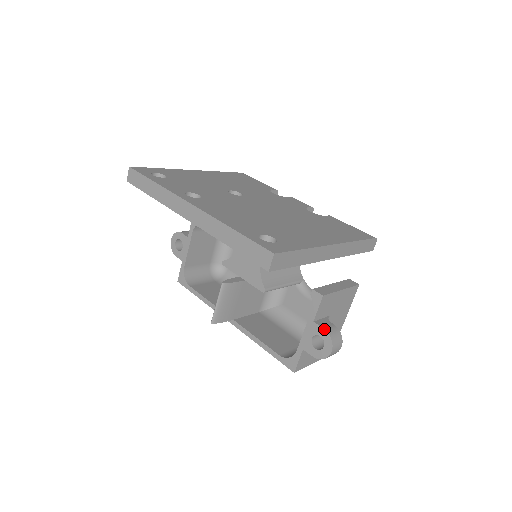
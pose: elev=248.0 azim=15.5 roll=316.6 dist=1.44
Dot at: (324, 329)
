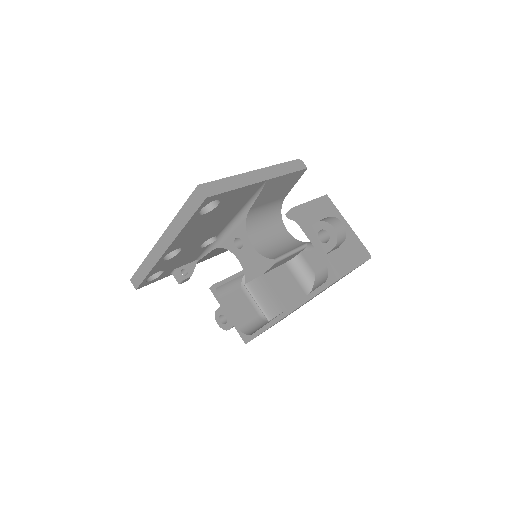
Dot at: (315, 223)
